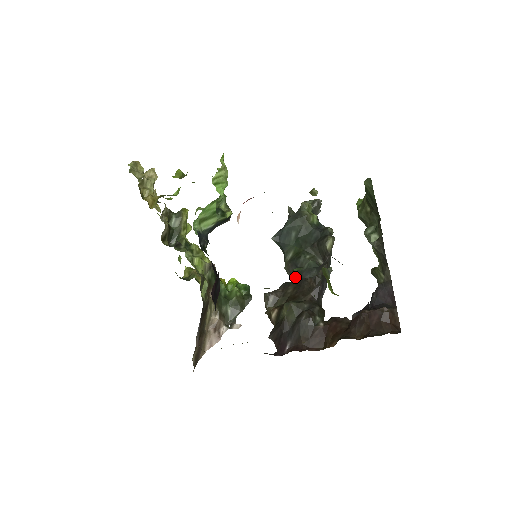
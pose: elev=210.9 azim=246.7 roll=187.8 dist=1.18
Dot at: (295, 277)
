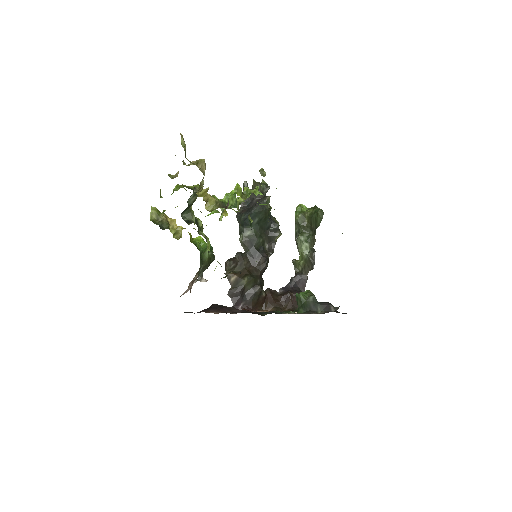
Dot at: (302, 302)
